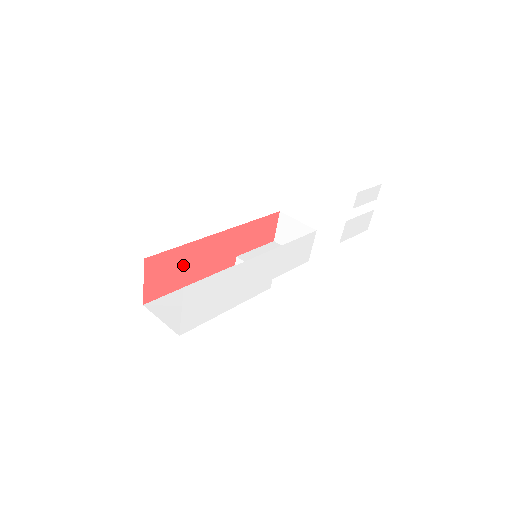
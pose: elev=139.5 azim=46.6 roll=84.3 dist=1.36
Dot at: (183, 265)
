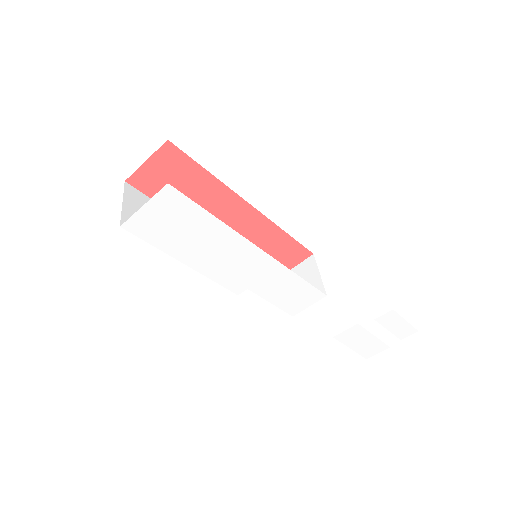
Dot at: (192, 191)
